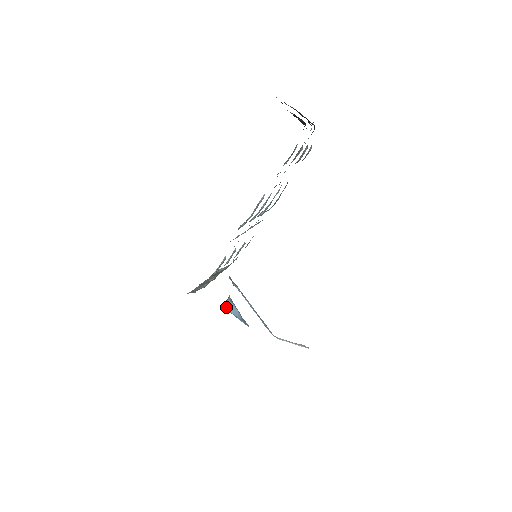
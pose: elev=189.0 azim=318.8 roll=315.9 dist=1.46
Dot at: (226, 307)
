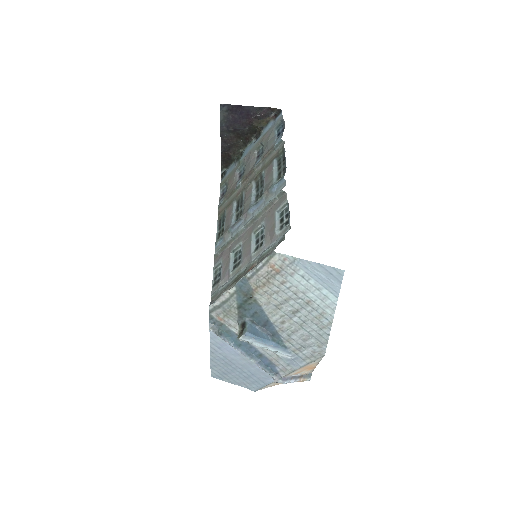
Dot at: (250, 332)
